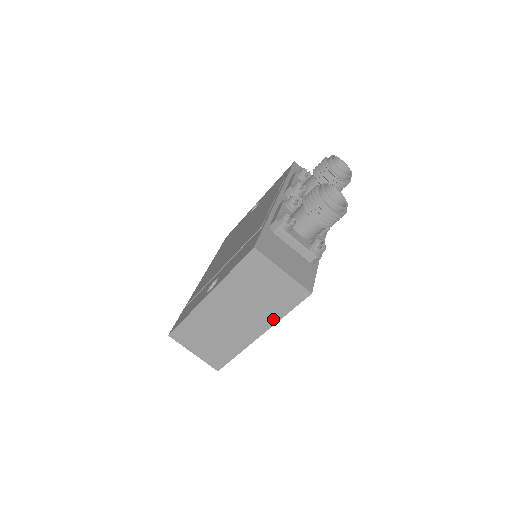
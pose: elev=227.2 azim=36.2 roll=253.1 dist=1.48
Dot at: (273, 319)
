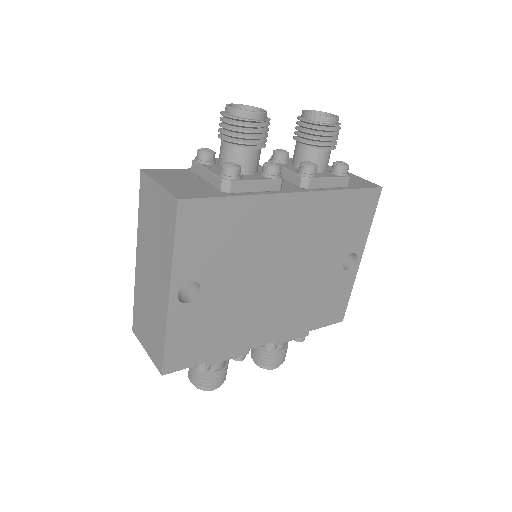
Dot at: (169, 262)
